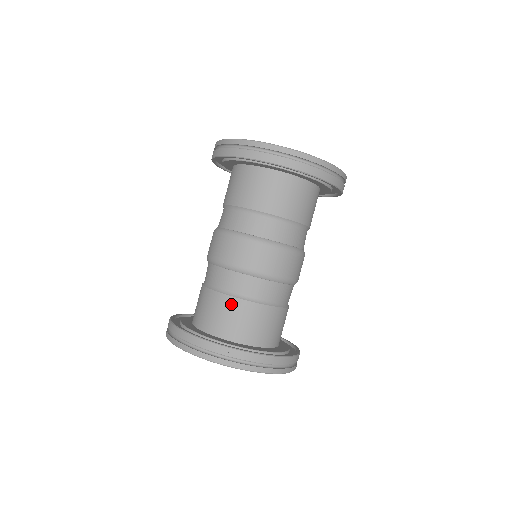
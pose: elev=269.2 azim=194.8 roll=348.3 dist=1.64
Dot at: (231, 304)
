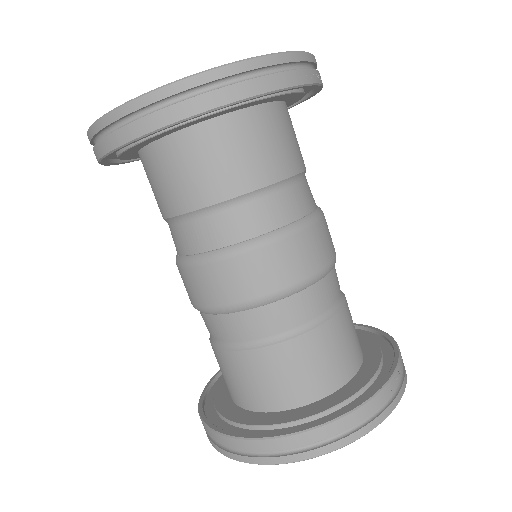
Dot at: (336, 327)
